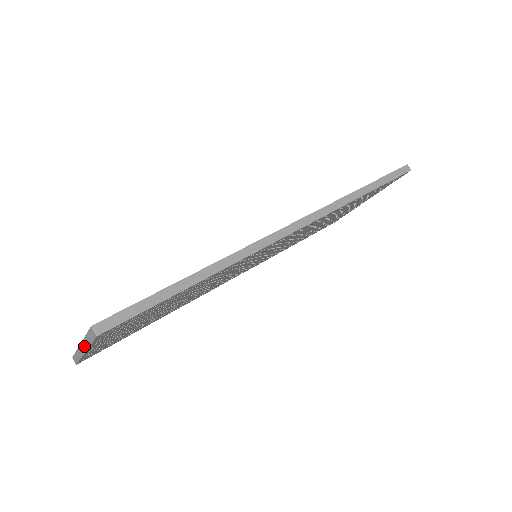
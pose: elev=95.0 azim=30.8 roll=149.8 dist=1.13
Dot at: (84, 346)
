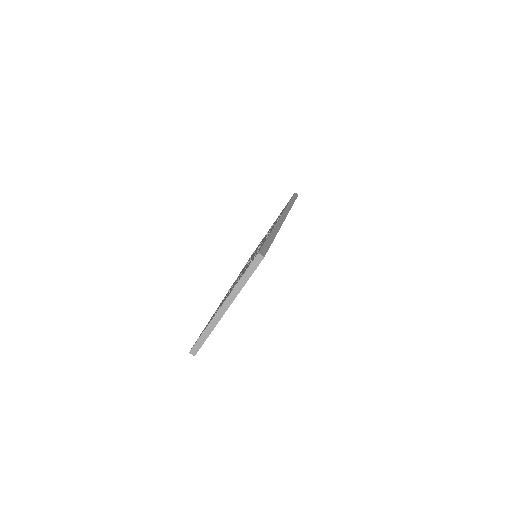
Dot at: (231, 298)
